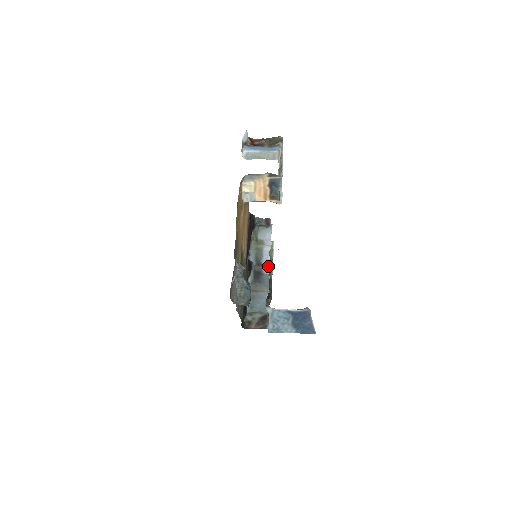
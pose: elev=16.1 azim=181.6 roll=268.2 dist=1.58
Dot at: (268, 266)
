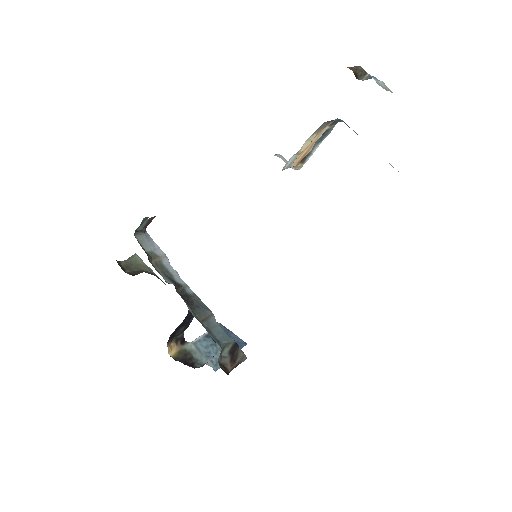
Dot at: (185, 283)
